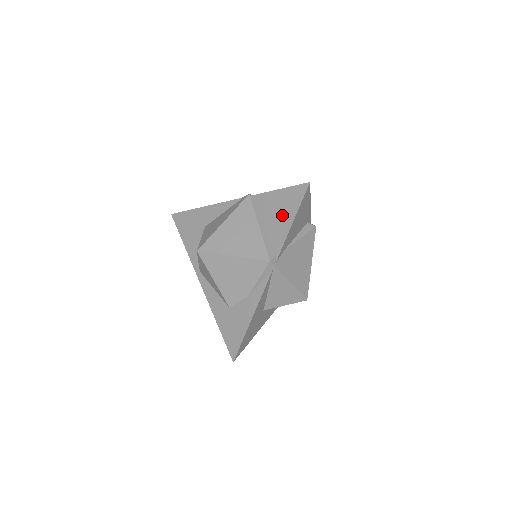
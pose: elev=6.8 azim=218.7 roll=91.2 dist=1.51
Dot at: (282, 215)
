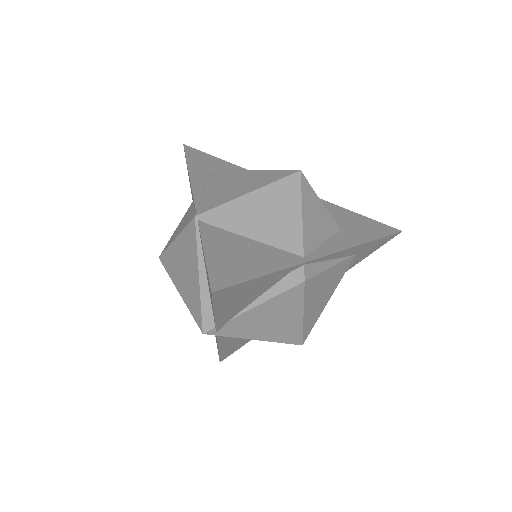
Dot at: occluded
